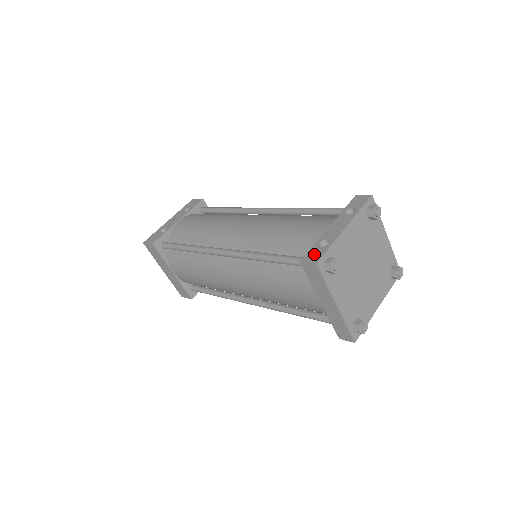
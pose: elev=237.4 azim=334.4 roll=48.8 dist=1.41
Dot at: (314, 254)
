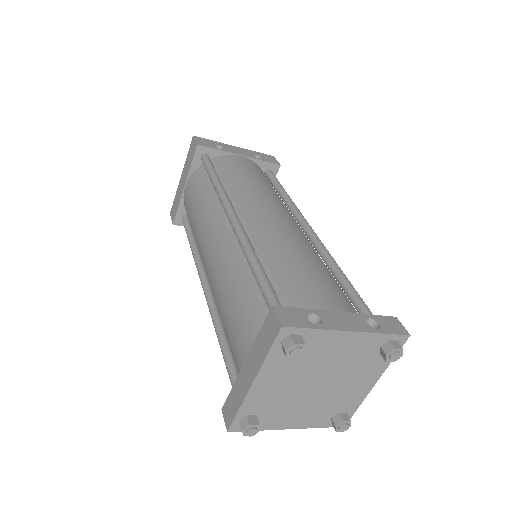
Dot at: (292, 316)
